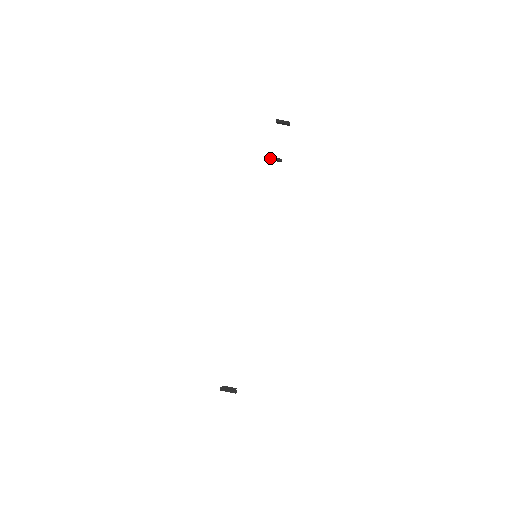
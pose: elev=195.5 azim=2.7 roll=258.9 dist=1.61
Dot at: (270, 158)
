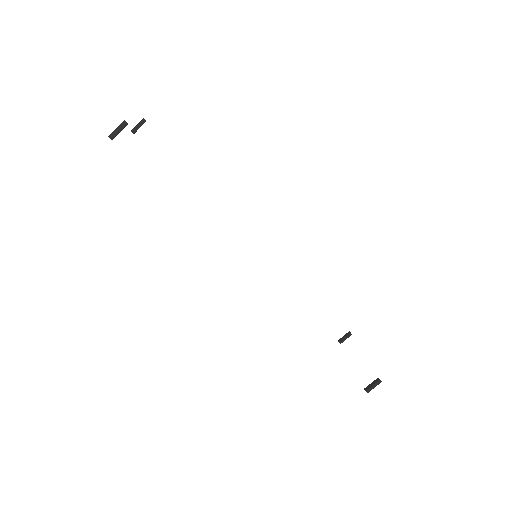
Dot at: occluded
